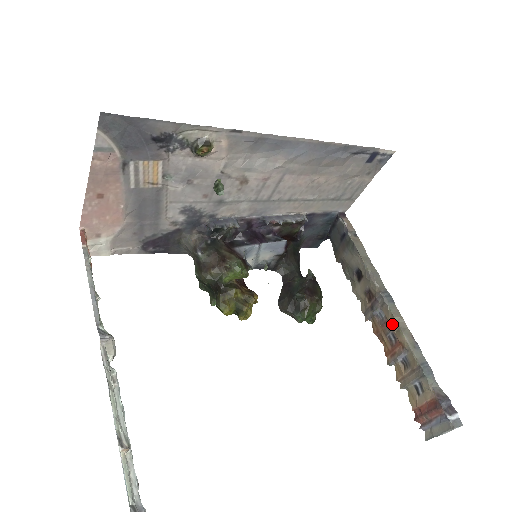
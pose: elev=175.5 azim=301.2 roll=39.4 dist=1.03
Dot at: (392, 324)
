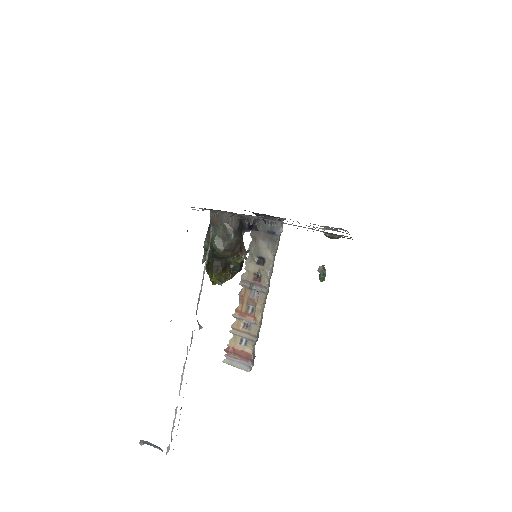
Dot at: (259, 305)
